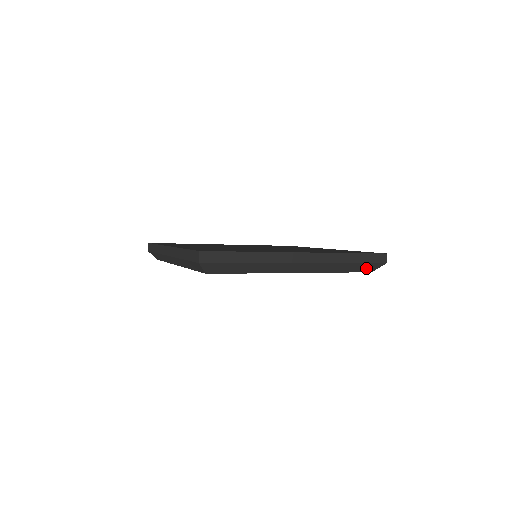
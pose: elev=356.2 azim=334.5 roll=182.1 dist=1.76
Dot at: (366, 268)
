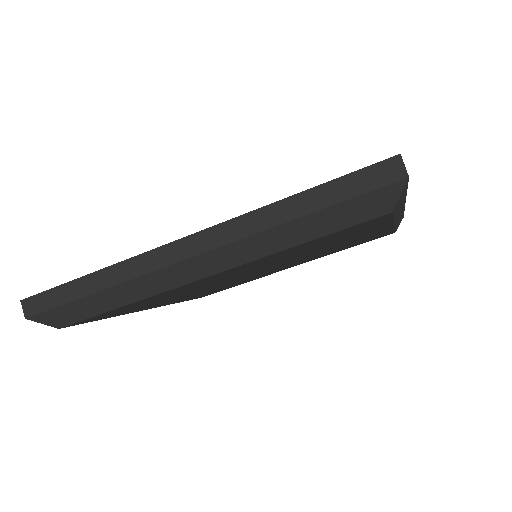
Dot at: (362, 210)
